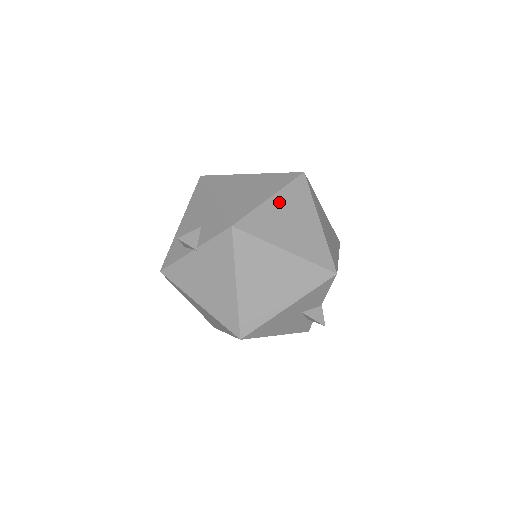
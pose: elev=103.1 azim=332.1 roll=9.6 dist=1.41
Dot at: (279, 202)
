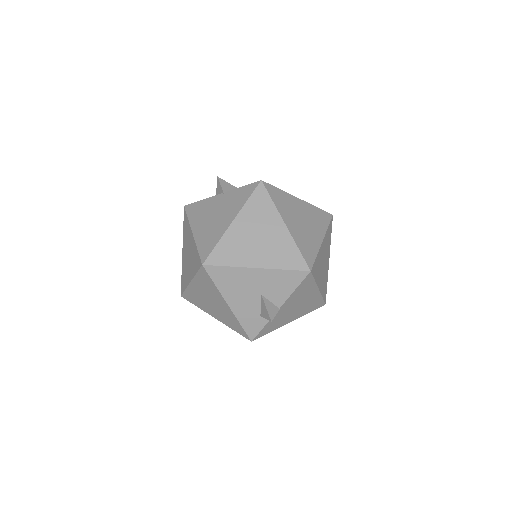
Dot at: (303, 206)
